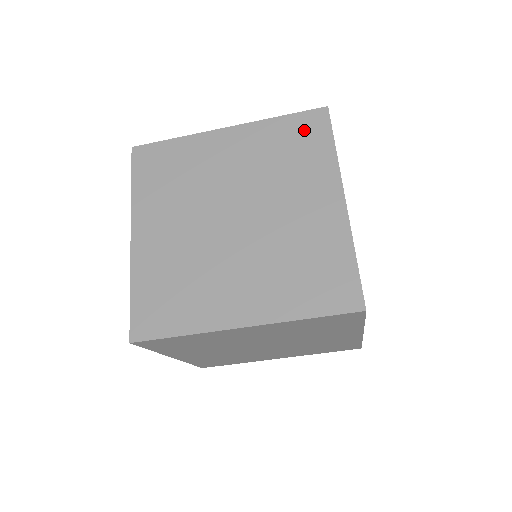
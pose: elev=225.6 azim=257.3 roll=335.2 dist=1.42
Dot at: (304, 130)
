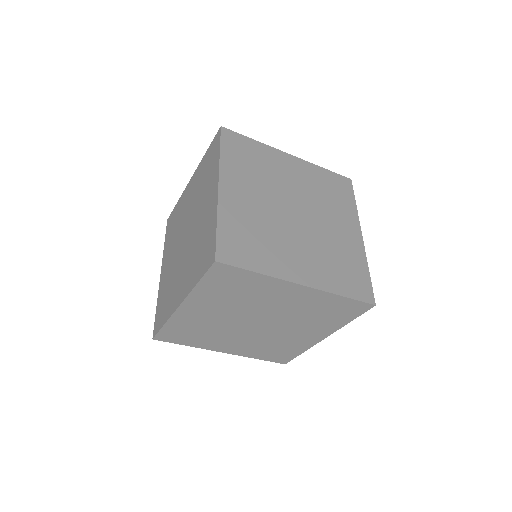
Dot at: (338, 184)
